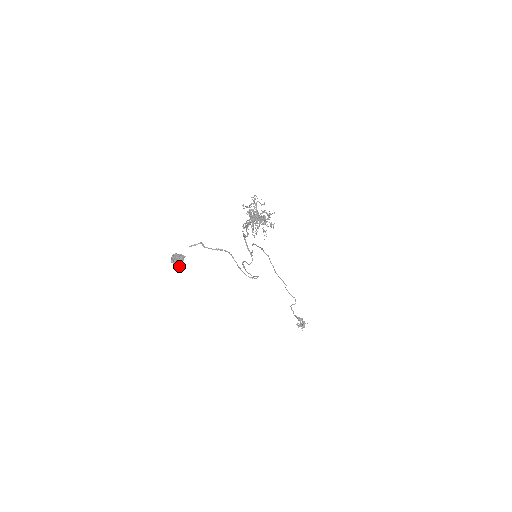
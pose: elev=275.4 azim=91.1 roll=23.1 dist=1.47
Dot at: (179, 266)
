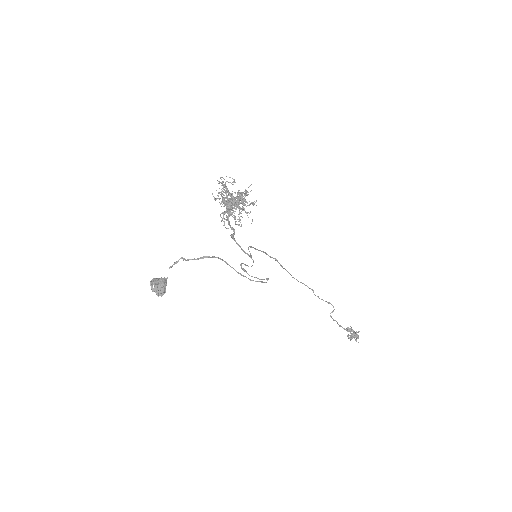
Dot at: (162, 292)
